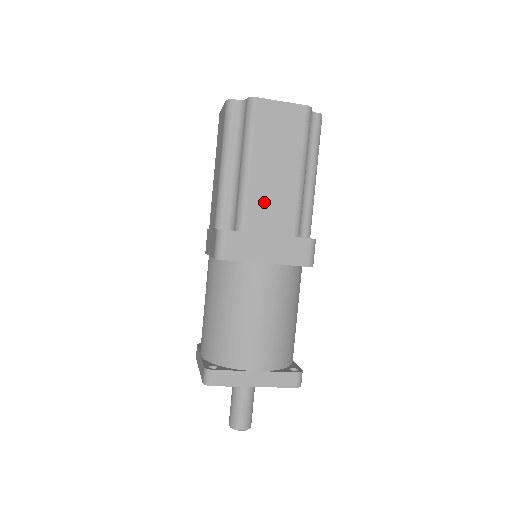
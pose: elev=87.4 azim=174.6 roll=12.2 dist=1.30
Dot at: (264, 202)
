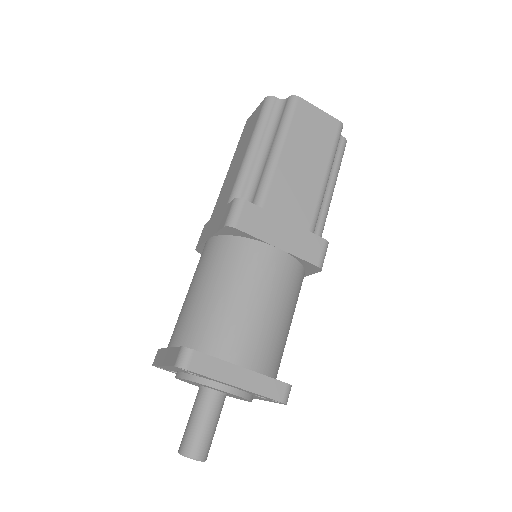
Dot at: (288, 188)
